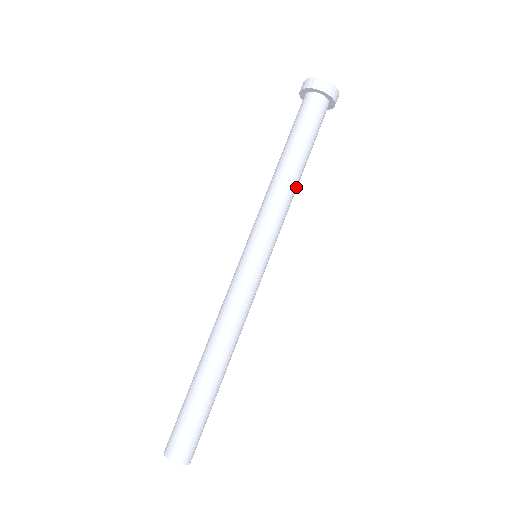
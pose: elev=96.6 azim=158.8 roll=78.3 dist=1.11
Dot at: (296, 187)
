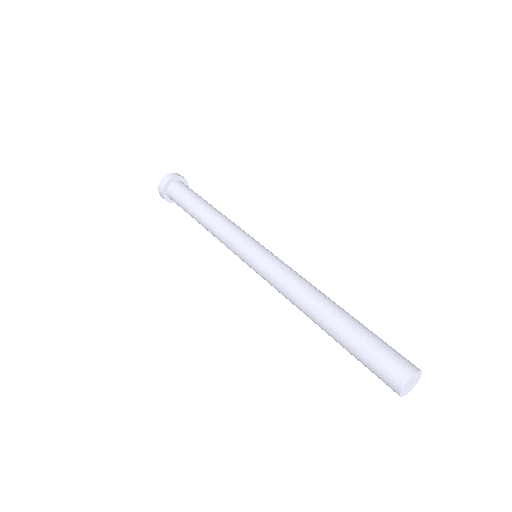
Dot at: occluded
